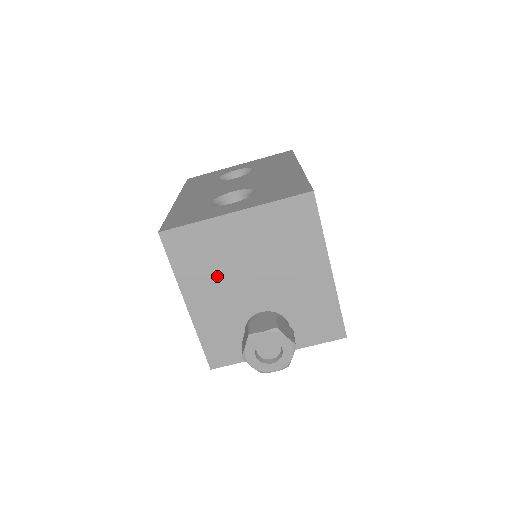
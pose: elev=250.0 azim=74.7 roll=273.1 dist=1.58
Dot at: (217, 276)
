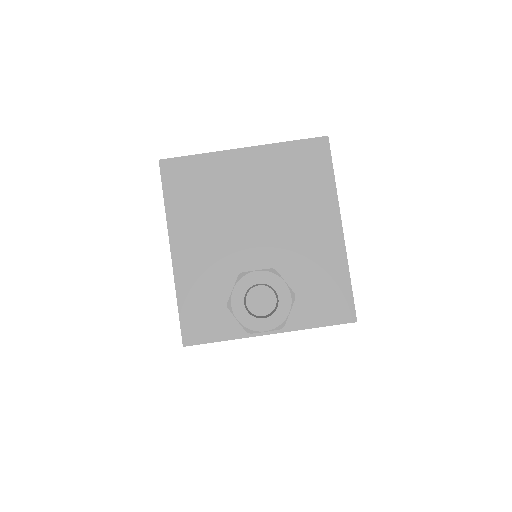
Dot at: (213, 219)
